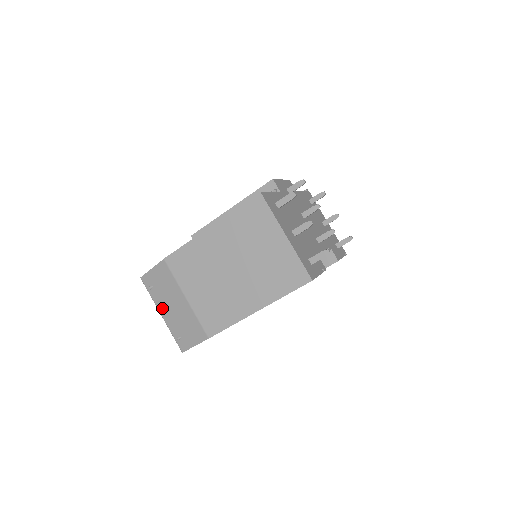
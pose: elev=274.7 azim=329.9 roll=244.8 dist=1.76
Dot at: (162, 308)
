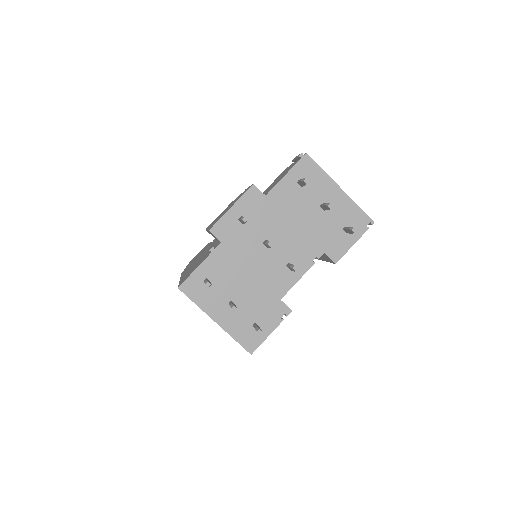
Dot at: occluded
